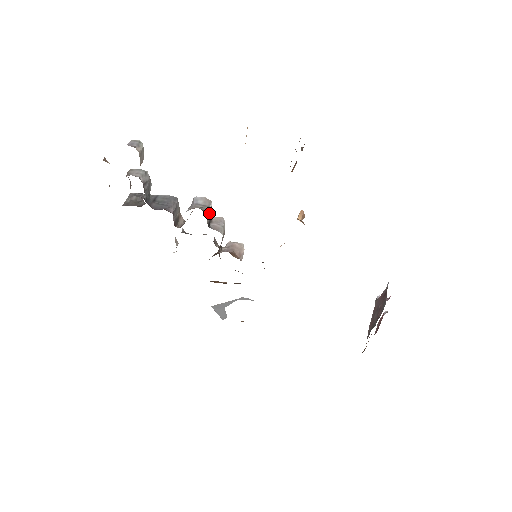
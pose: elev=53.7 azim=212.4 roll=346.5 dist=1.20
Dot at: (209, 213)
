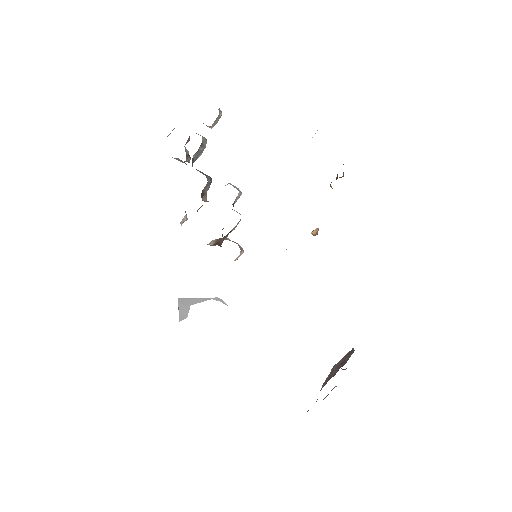
Dot at: (238, 197)
